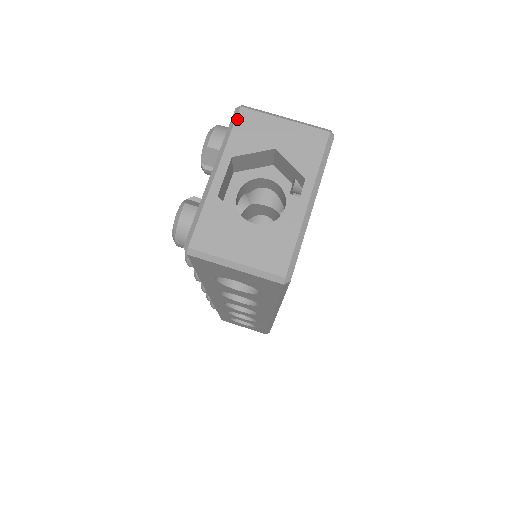
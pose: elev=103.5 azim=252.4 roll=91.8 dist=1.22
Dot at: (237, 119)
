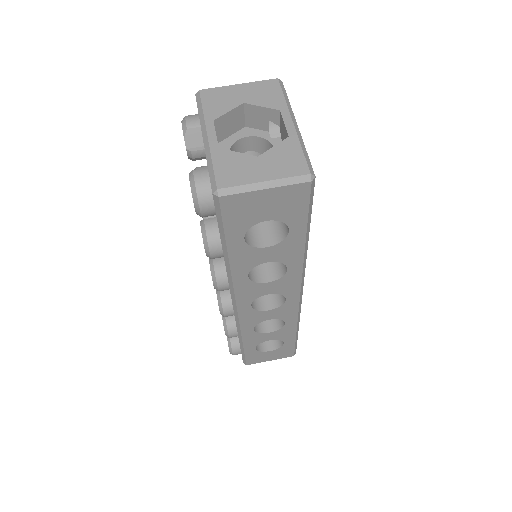
Dot at: (202, 98)
